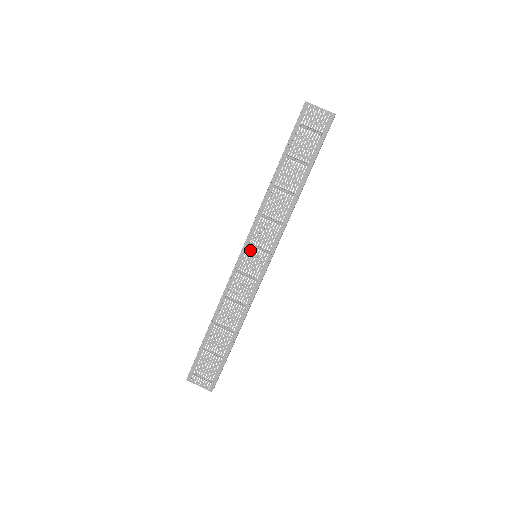
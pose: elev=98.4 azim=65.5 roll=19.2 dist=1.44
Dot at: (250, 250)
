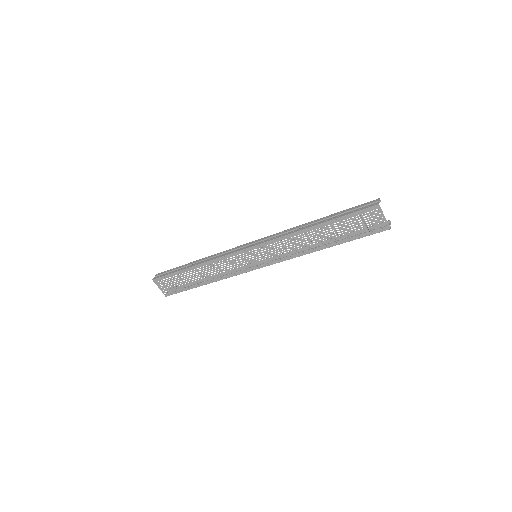
Dot at: (255, 252)
